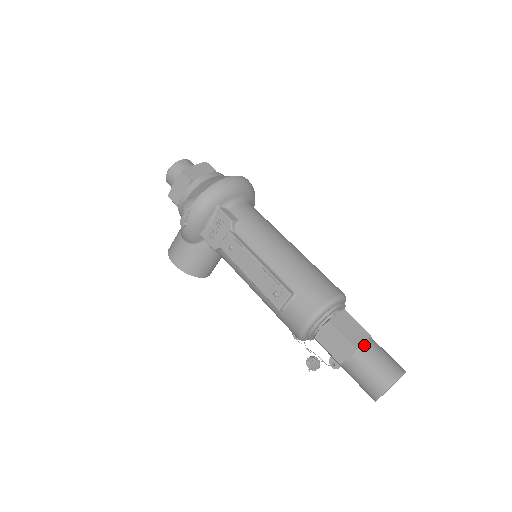
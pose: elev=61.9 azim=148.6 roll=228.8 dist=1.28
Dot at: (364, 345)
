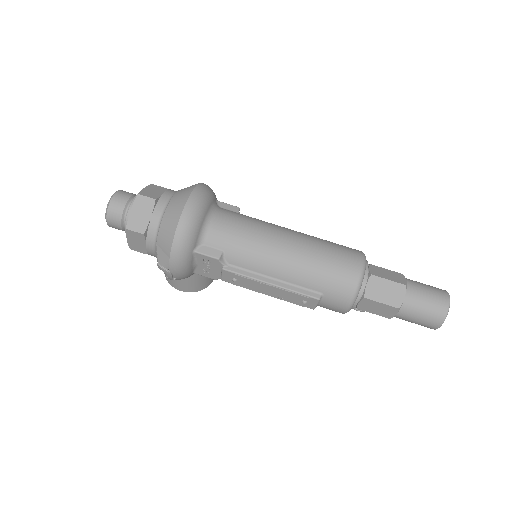
Dot at: (406, 300)
